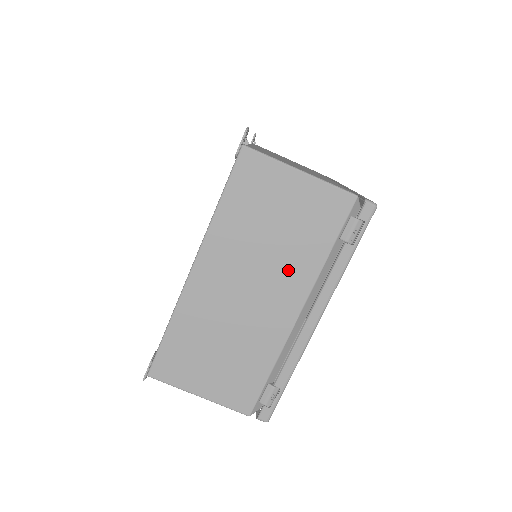
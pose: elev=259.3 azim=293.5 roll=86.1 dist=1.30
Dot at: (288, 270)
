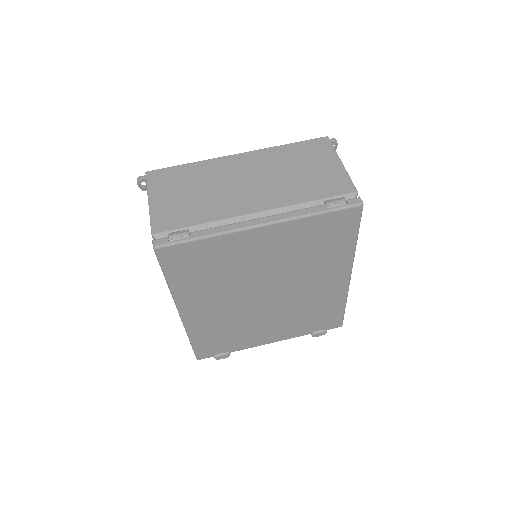
Dot at: (280, 190)
